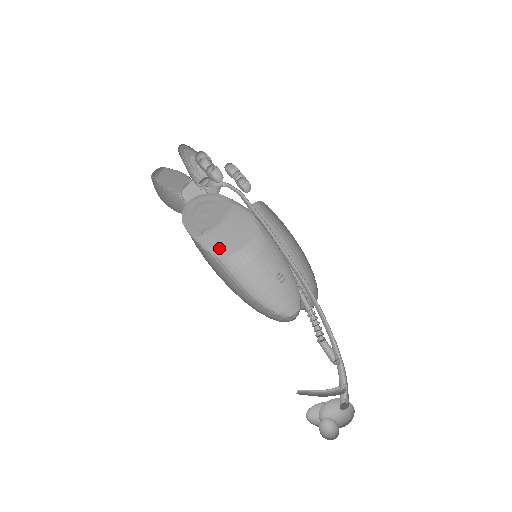
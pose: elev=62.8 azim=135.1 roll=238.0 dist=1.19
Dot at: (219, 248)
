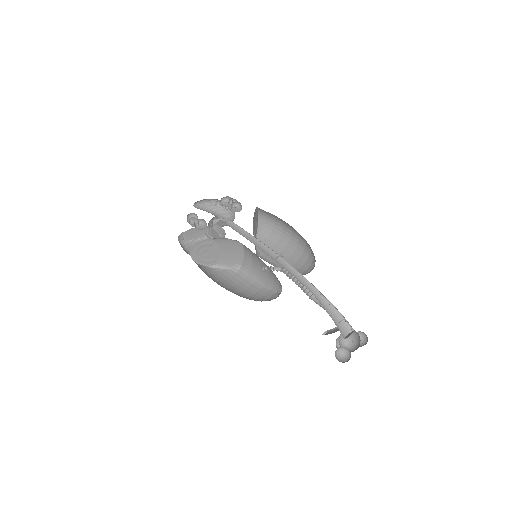
Dot at: (233, 264)
